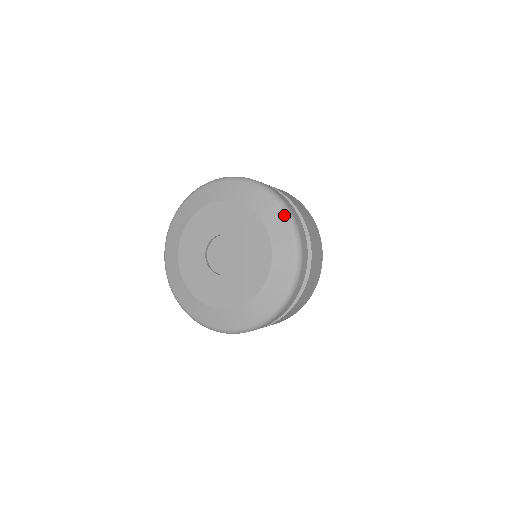
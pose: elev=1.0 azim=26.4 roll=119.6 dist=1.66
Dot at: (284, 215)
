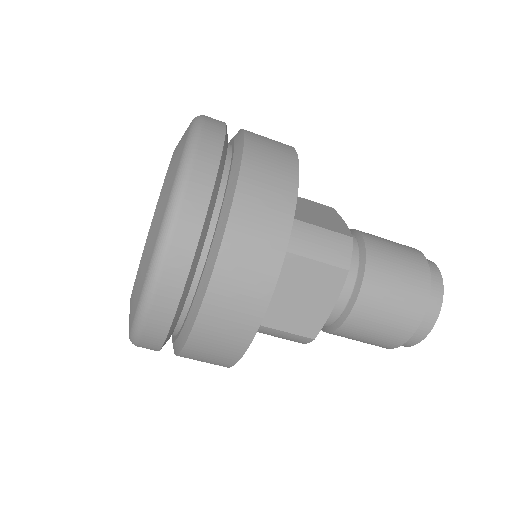
Dot at: (182, 152)
